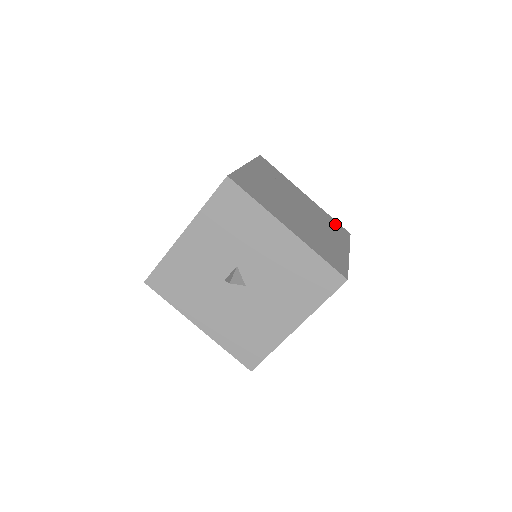
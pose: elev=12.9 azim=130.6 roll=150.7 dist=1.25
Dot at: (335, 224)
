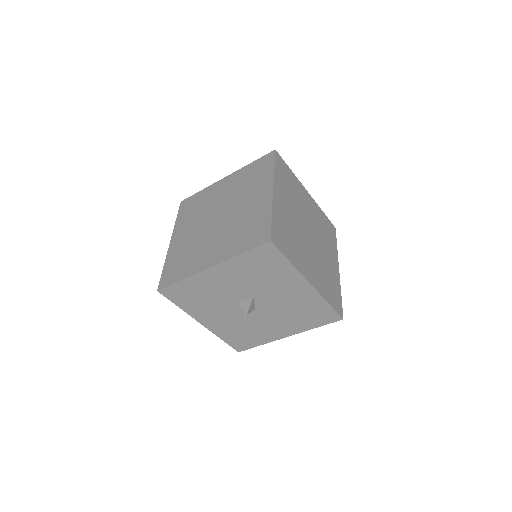
Dot at: (327, 224)
